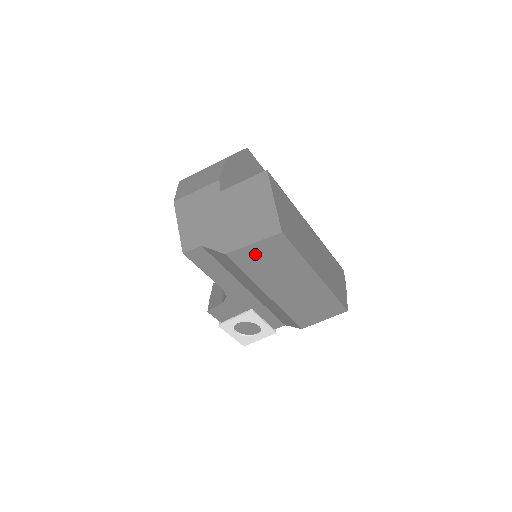
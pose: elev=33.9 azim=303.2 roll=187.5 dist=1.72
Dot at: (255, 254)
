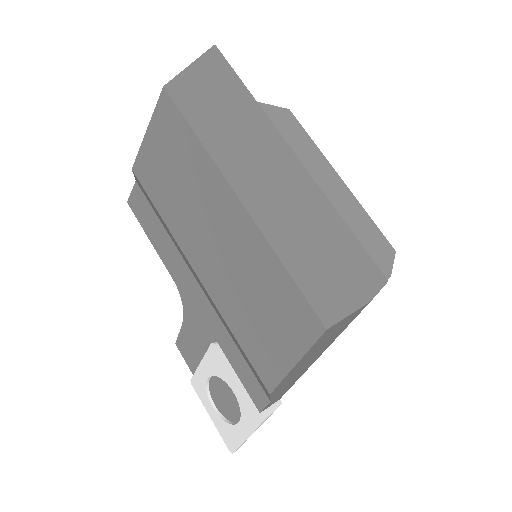
Dot at: (155, 158)
